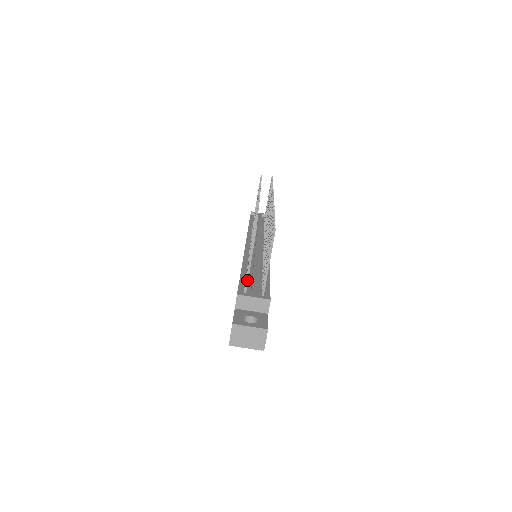
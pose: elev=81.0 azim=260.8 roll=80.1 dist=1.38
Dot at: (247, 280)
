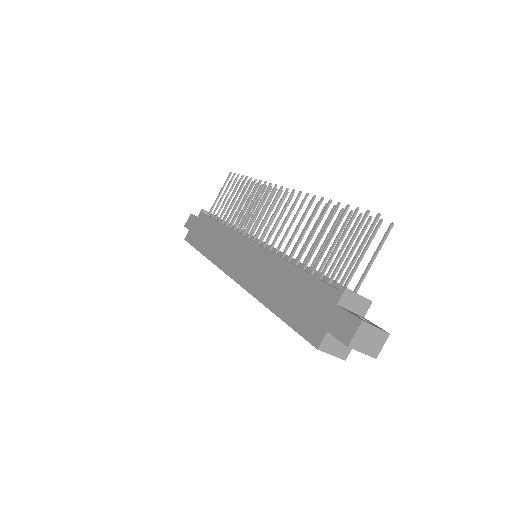
Dot at: (347, 274)
